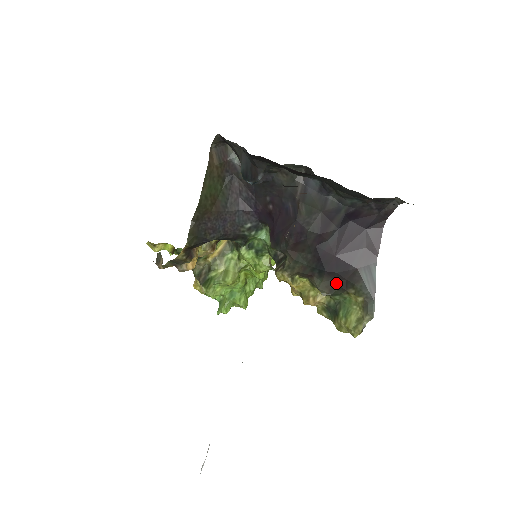
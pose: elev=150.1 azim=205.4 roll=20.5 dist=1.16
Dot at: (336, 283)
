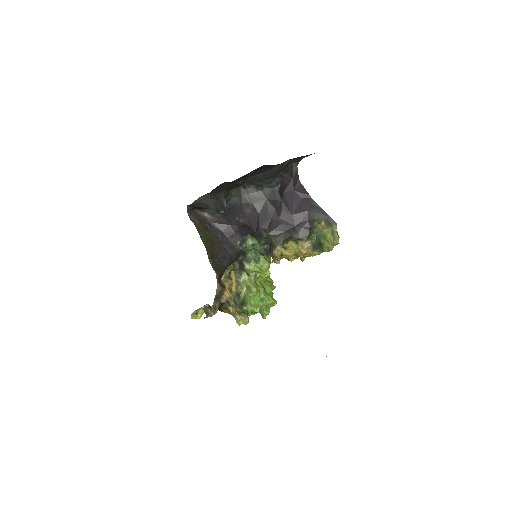
Dot at: (305, 227)
